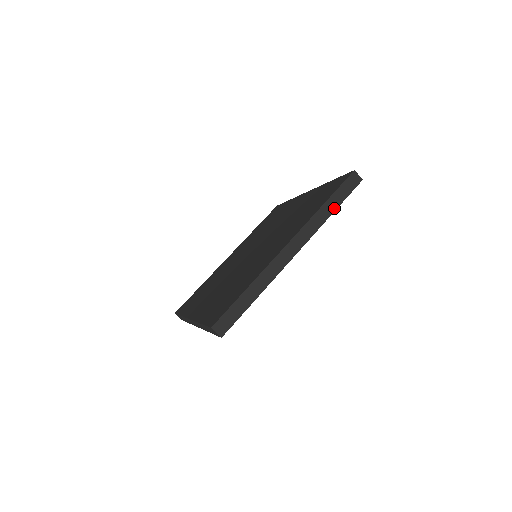
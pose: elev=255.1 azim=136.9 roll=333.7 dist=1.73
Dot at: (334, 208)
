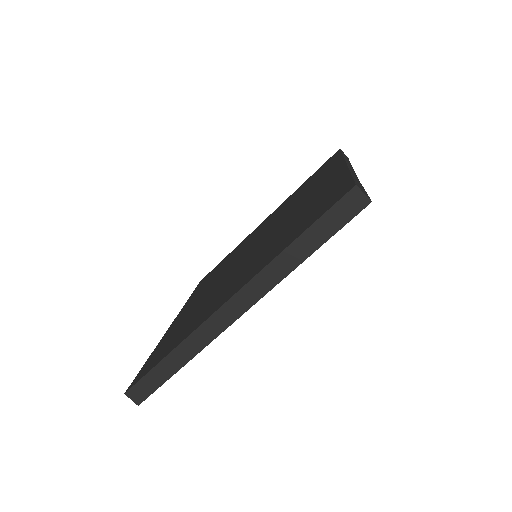
Dot at: (309, 251)
